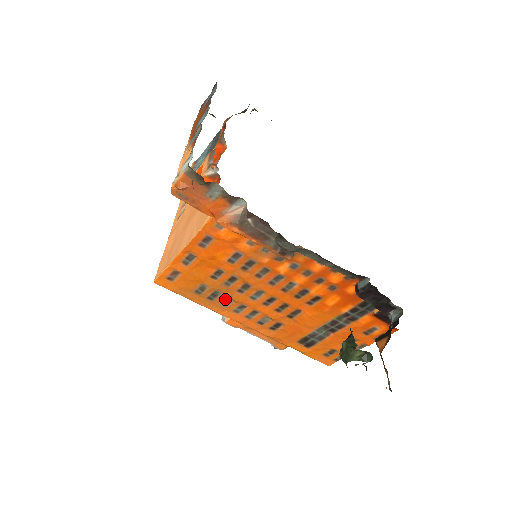
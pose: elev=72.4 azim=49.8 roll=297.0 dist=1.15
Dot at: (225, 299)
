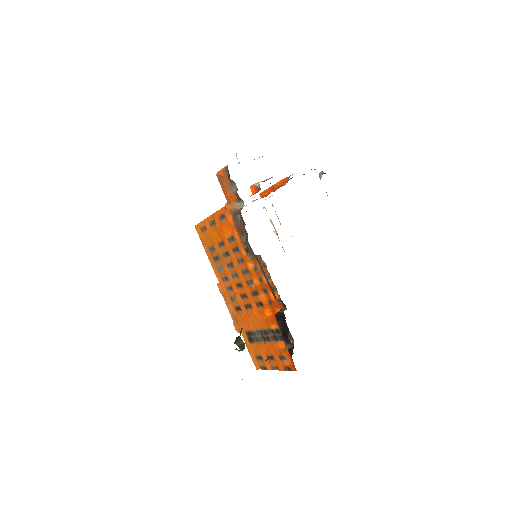
Dot at: (221, 266)
